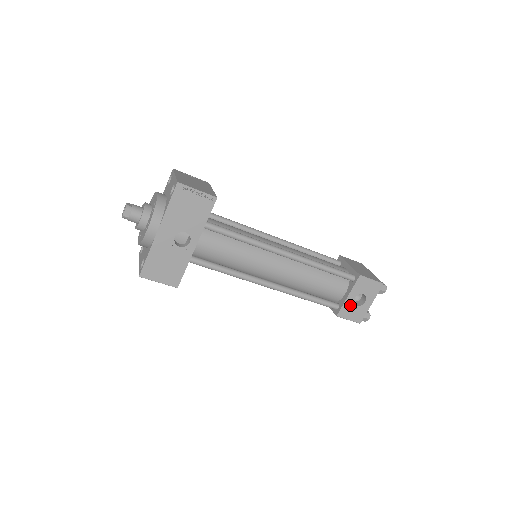
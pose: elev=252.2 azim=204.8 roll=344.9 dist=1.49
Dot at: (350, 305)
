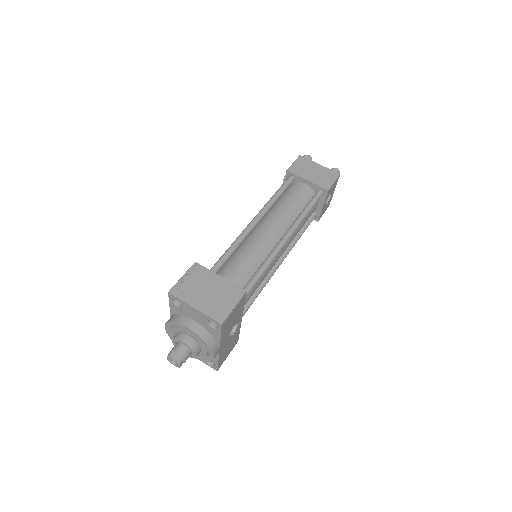
Dot at: (324, 208)
